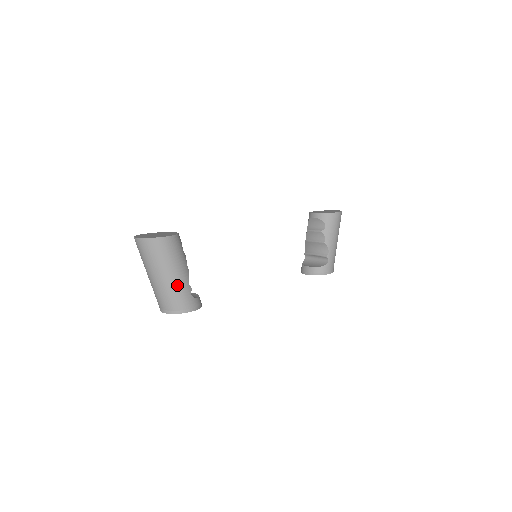
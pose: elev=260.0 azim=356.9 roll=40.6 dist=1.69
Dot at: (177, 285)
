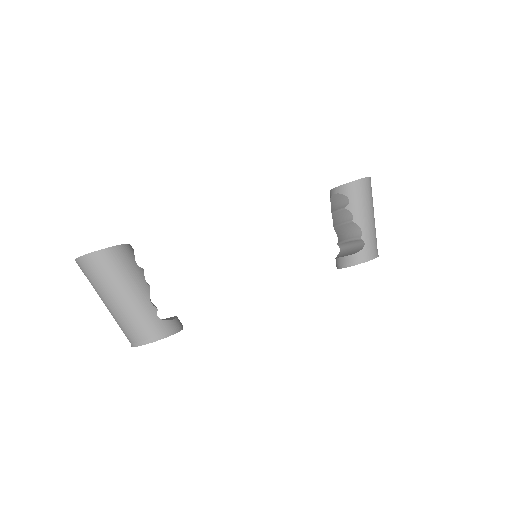
Dot at: (134, 307)
